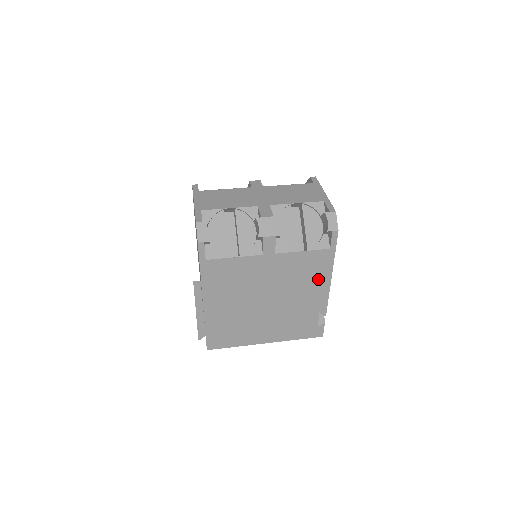
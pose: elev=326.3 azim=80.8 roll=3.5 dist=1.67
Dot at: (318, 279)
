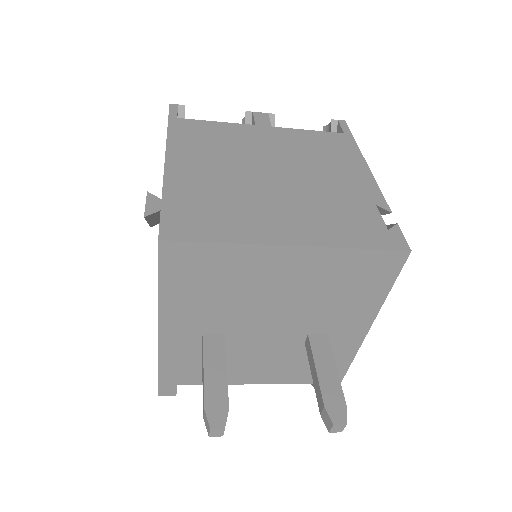
Dot at: (346, 161)
